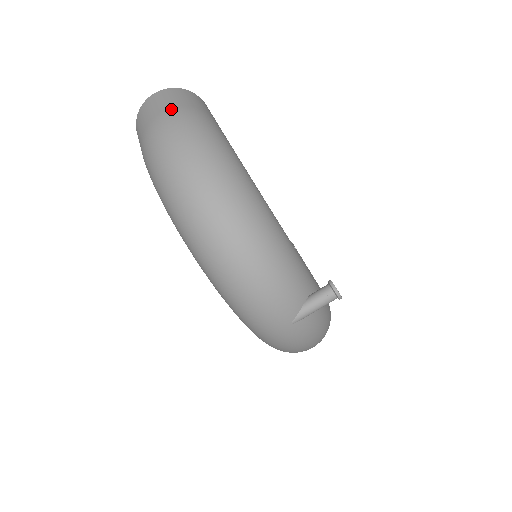
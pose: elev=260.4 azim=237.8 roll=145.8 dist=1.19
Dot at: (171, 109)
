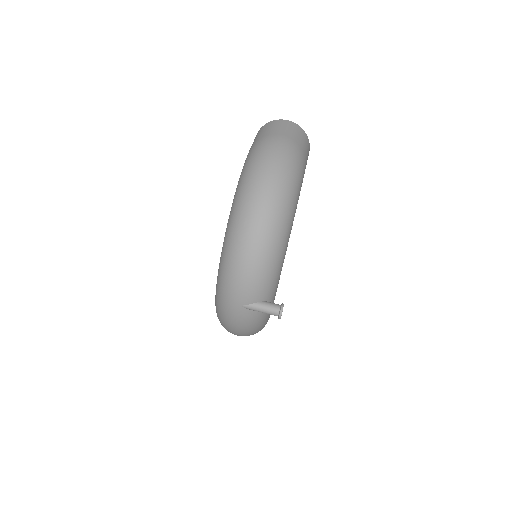
Dot at: (290, 139)
